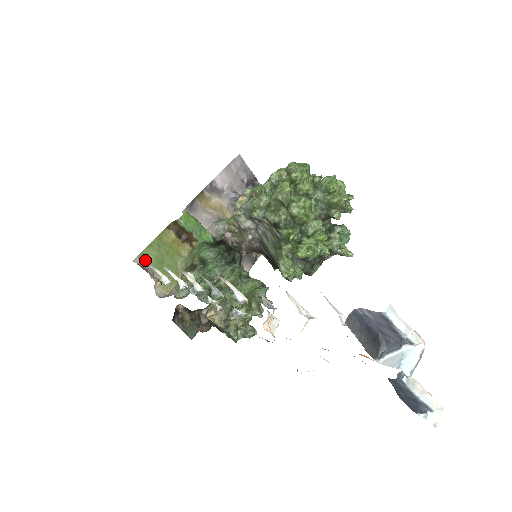
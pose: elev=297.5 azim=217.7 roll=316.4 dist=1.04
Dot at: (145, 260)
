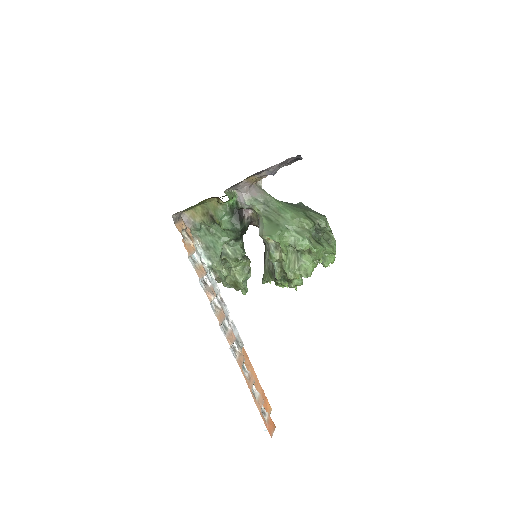
Dot at: occluded
